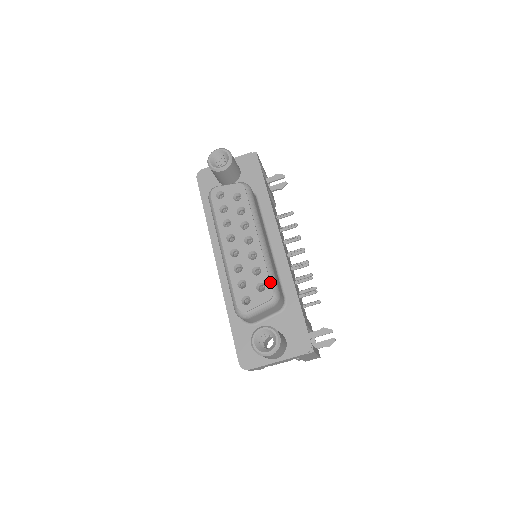
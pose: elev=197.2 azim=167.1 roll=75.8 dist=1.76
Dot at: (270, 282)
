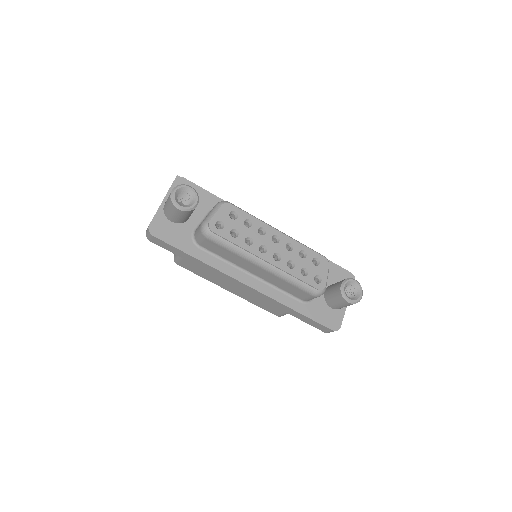
Dot at: (317, 253)
